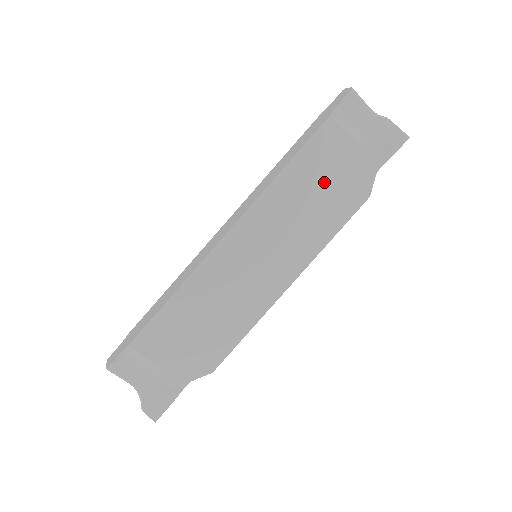
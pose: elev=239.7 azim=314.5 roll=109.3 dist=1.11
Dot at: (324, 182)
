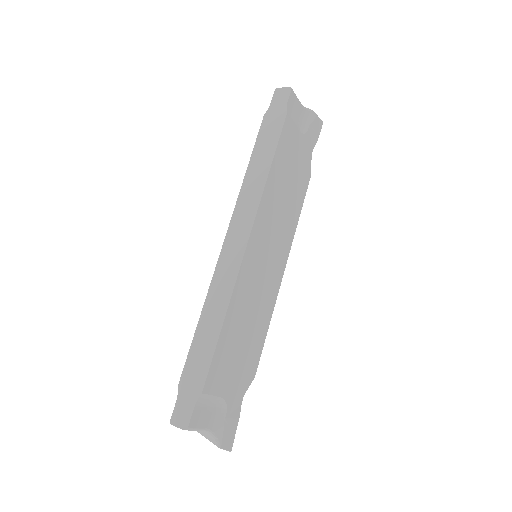
Dot at: (290, 173)
